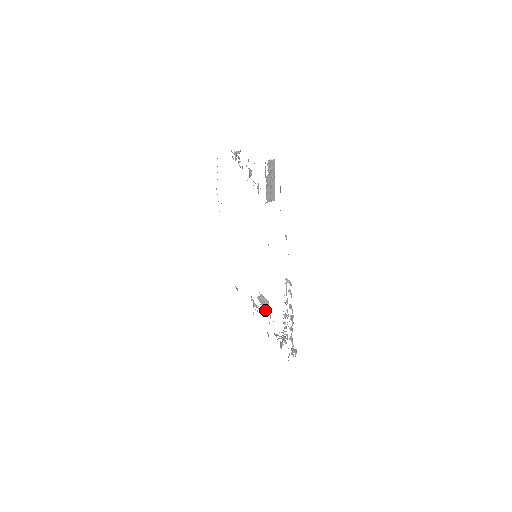
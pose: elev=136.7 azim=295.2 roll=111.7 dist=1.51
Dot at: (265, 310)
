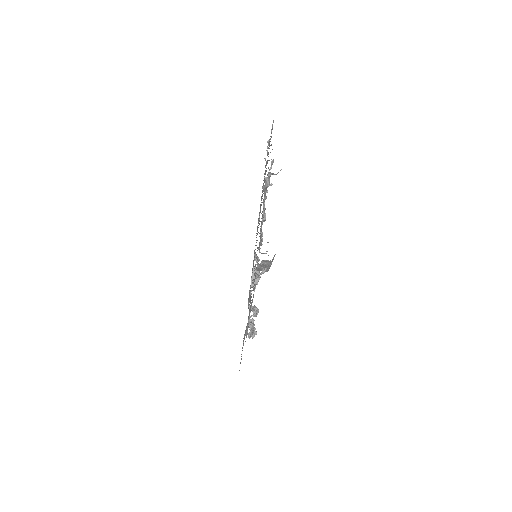
Dot at: (251, 285)
